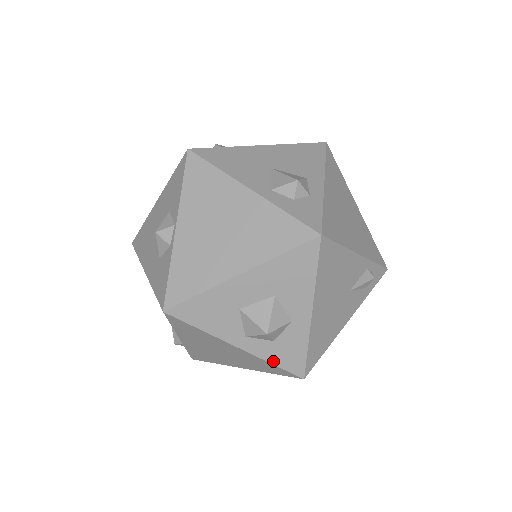
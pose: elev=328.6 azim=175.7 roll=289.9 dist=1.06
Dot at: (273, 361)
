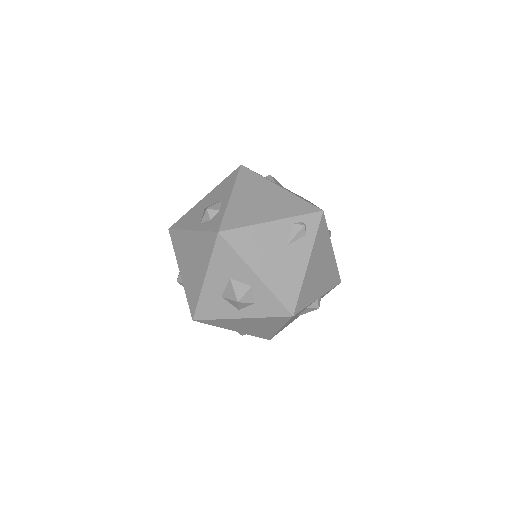
Dot at: (266, 315)
